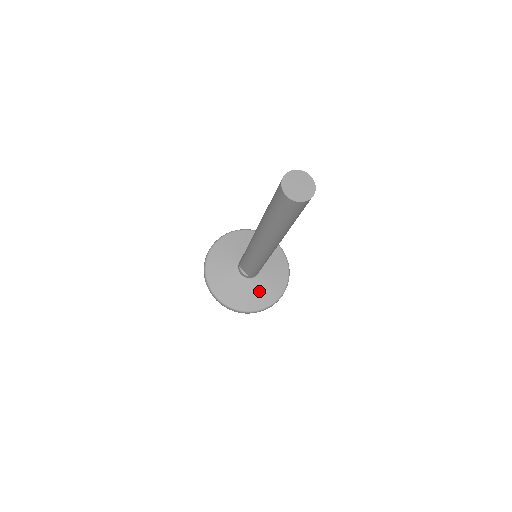
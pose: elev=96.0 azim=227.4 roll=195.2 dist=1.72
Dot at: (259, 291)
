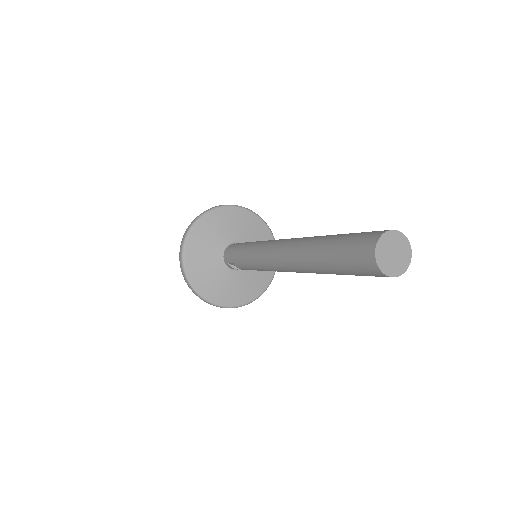
Dot at: (254, 277)
